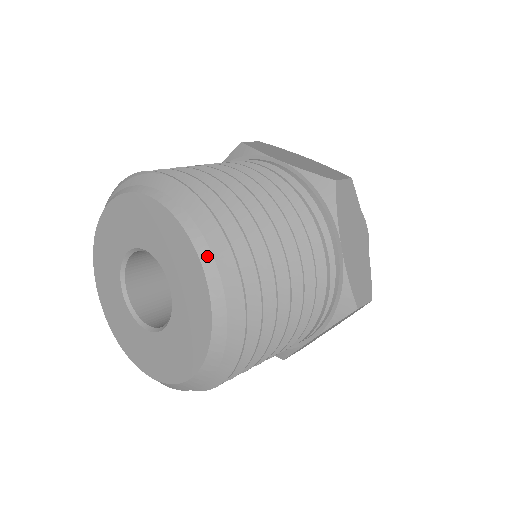
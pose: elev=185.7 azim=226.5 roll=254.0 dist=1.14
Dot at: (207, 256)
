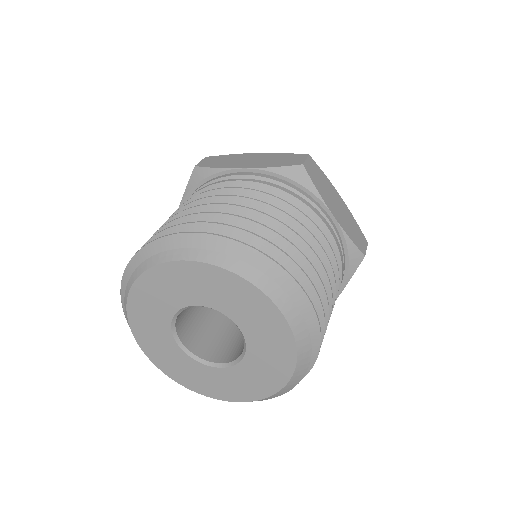
Dot at: (166, 255)
